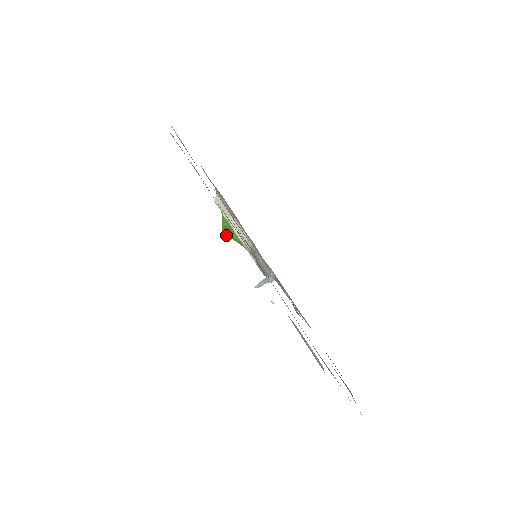
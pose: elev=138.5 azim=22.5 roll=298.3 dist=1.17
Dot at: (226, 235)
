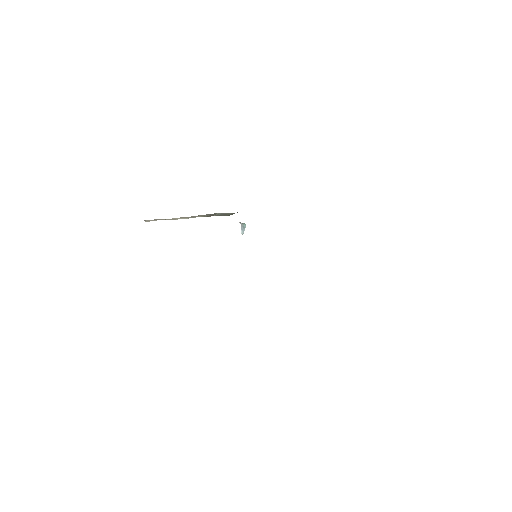
Dot at: occluded
